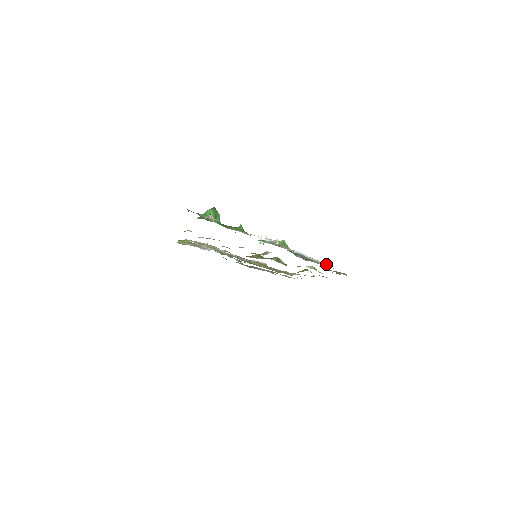
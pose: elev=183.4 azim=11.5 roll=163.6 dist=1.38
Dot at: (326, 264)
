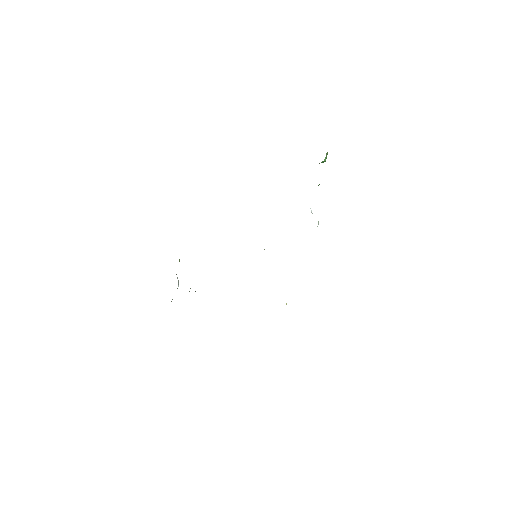
Dot at: occluded
